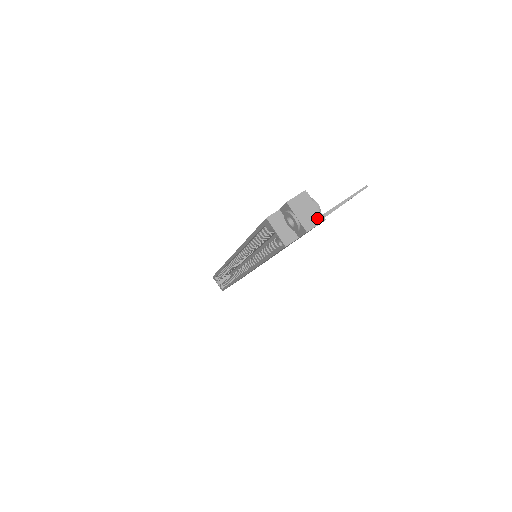
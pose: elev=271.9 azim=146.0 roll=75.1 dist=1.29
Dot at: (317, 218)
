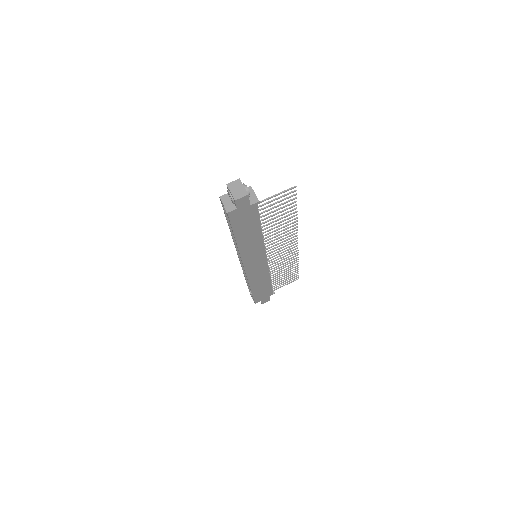
Dot at: (243, 193)
